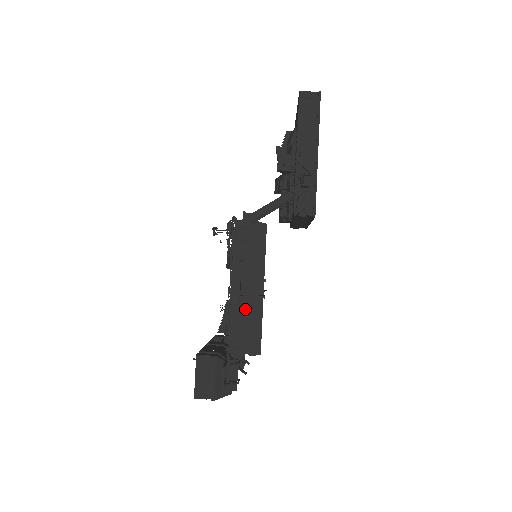
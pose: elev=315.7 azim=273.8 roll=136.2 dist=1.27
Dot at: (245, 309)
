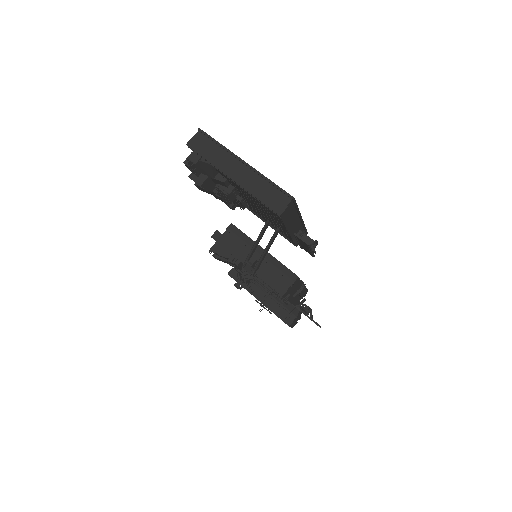
Dot at: occluded
